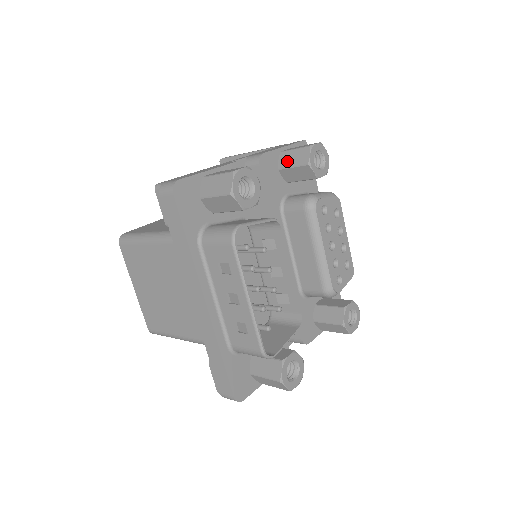
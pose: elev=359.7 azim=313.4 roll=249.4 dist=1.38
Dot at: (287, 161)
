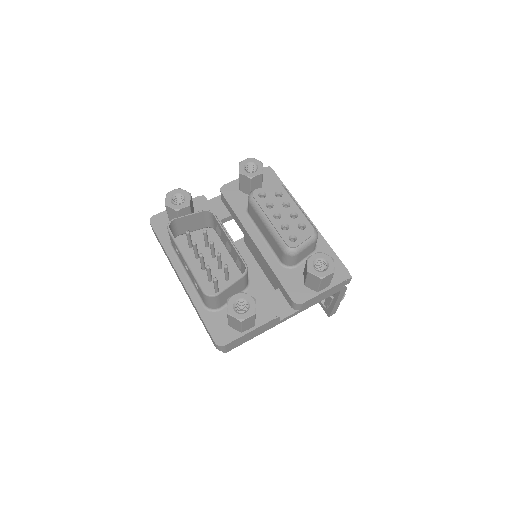
Dot at: occluded
